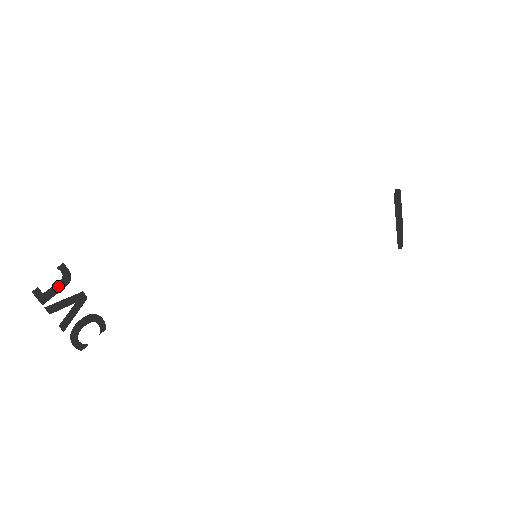
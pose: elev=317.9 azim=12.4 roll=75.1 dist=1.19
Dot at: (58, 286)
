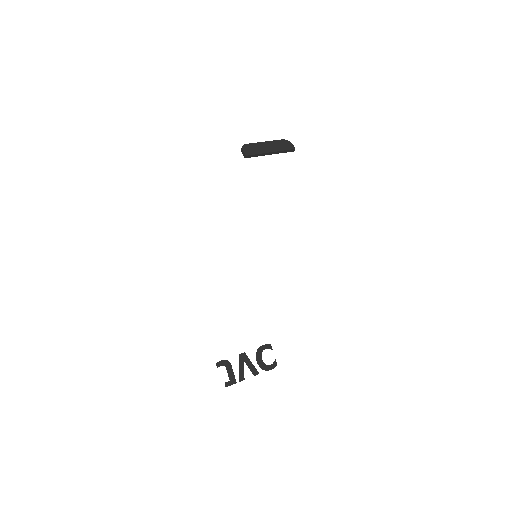
Dot at: (229, 370)
